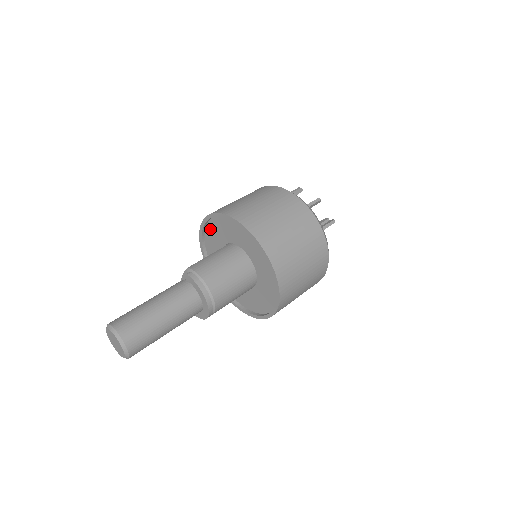
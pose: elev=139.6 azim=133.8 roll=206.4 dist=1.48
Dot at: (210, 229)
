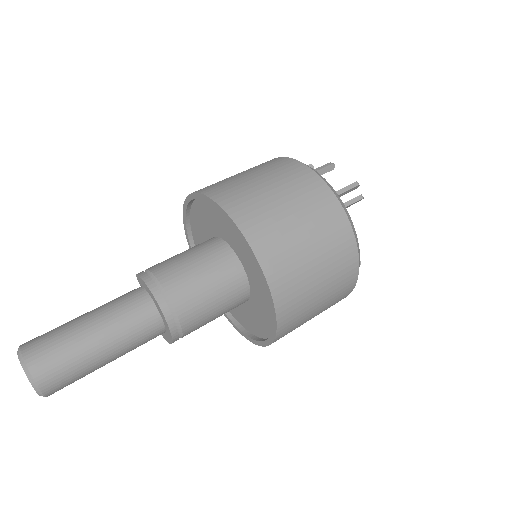
Dot at: (196, 237)
